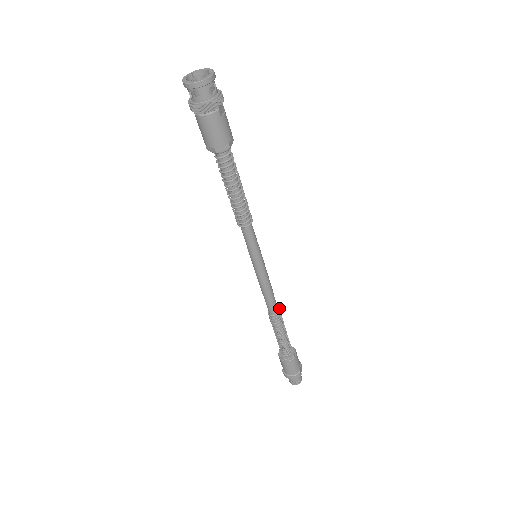
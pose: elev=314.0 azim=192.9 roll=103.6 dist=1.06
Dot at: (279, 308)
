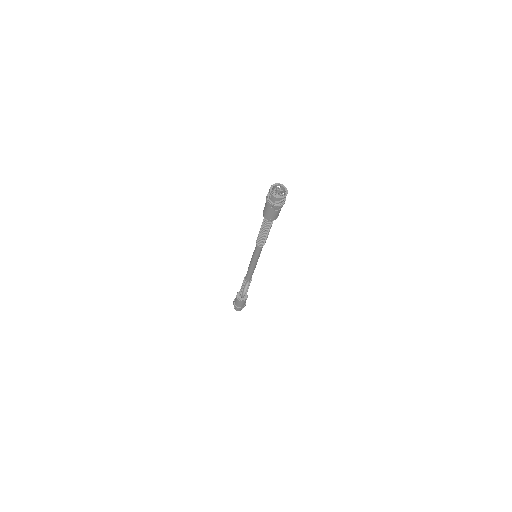
Dot at: (251, 280)
